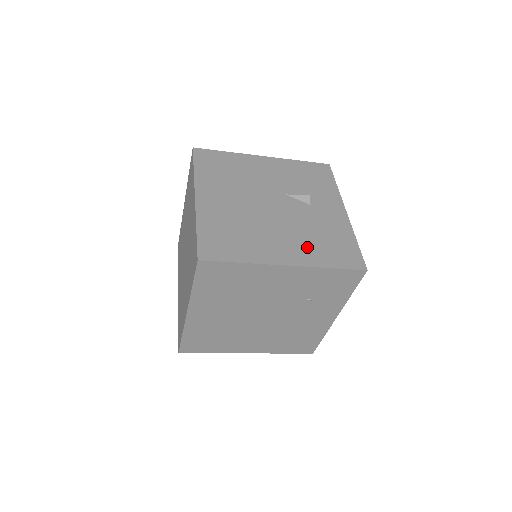
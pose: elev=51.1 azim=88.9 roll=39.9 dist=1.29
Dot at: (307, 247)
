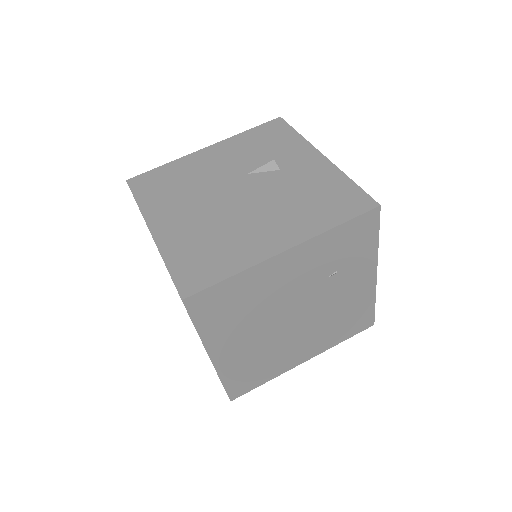
Dot at: (299, 217)
